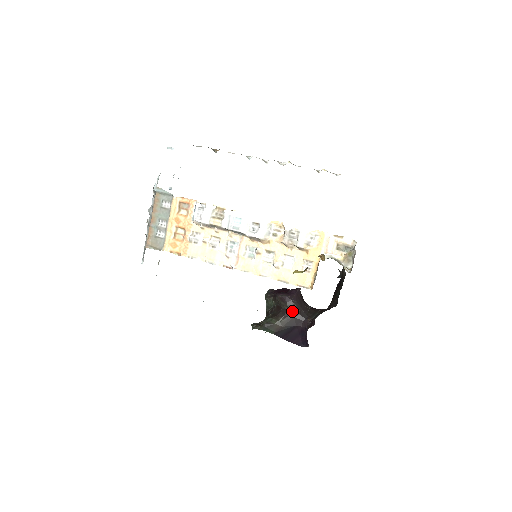
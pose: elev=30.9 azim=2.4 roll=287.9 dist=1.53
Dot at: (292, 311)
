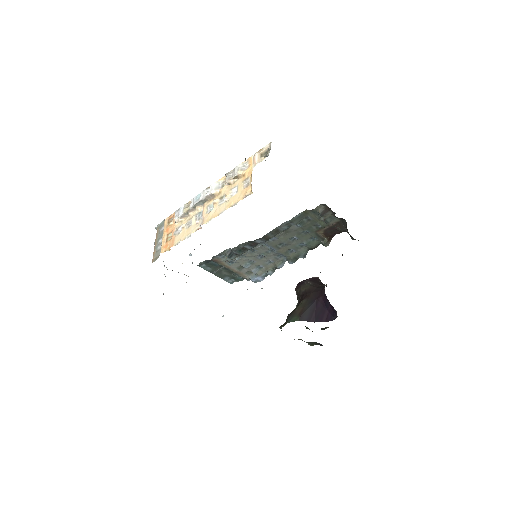
Dot at: (308, 289)
